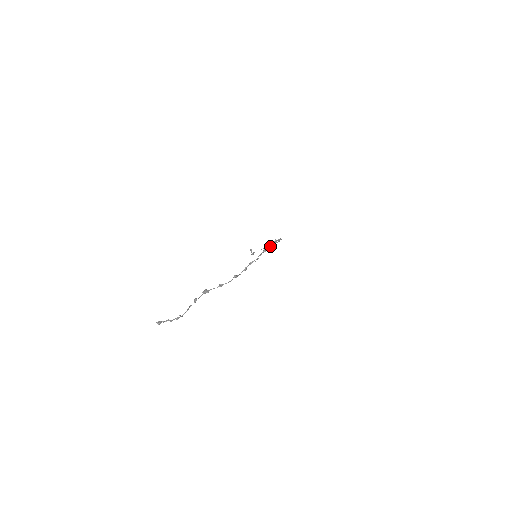
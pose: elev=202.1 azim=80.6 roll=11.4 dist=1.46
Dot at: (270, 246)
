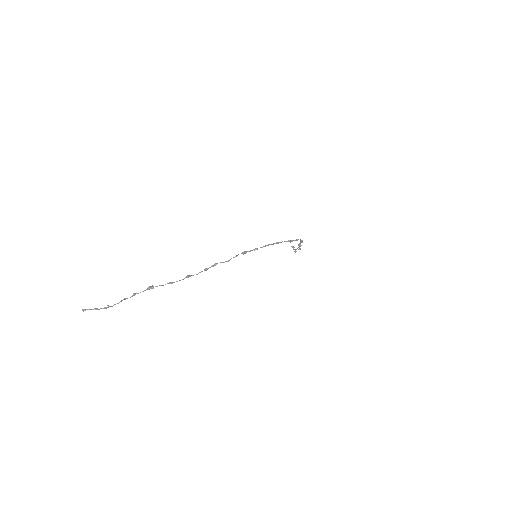
Dot at: occluded
